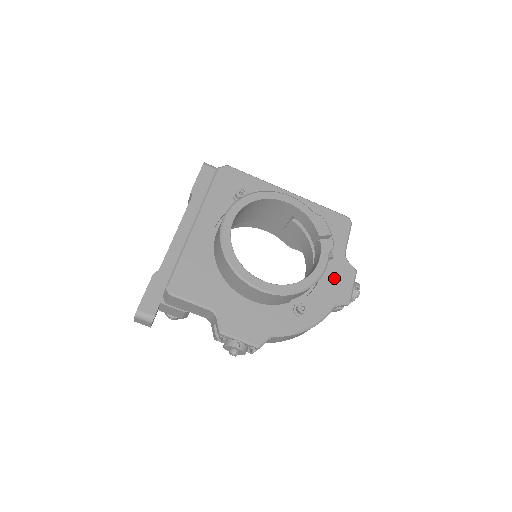
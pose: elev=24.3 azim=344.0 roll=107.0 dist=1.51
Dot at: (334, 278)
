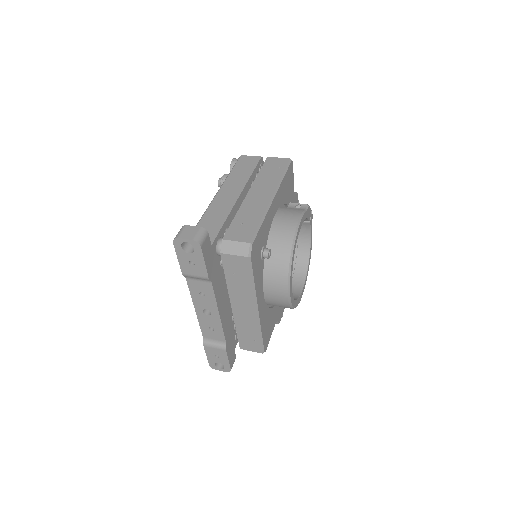
Dot at: occluded
